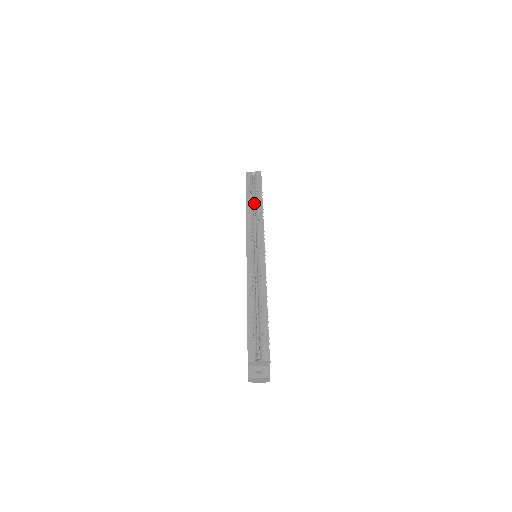
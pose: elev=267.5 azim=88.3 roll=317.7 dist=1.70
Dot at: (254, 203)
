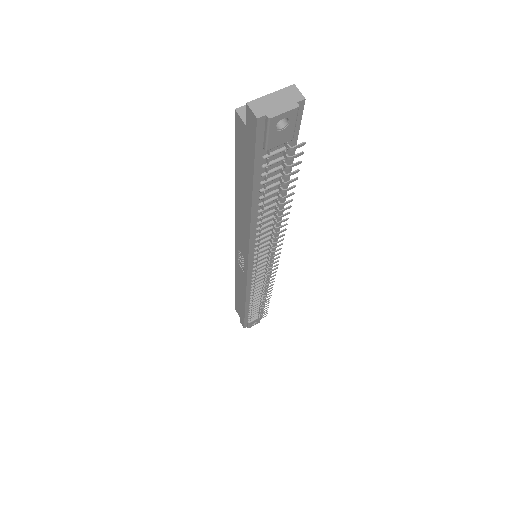
Dot at: occluded
